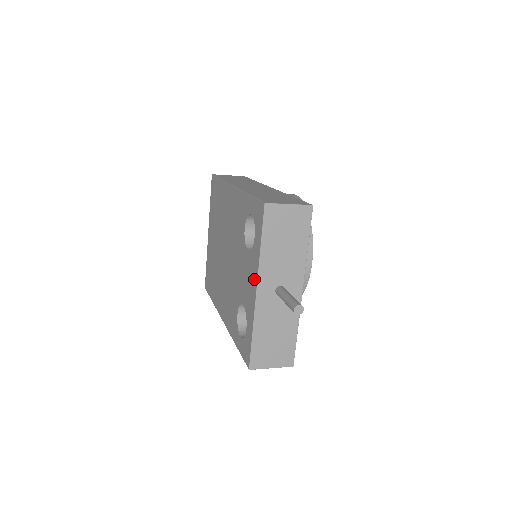
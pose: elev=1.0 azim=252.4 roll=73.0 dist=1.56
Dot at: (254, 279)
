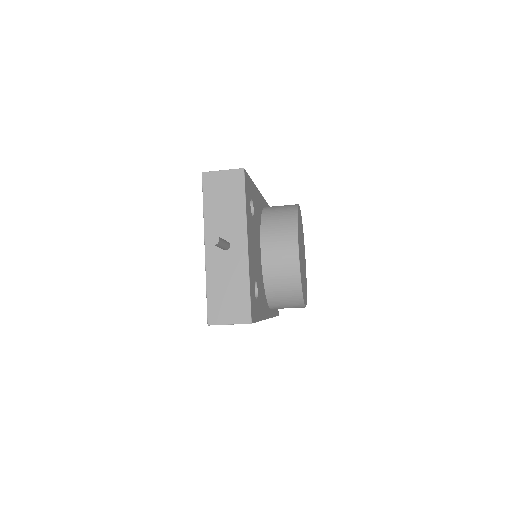
Dot at: occluded
